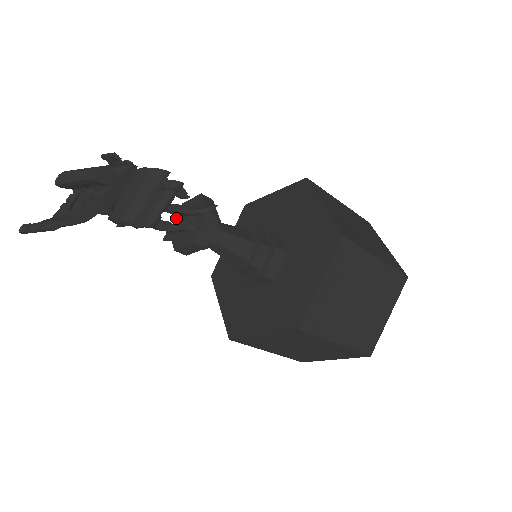
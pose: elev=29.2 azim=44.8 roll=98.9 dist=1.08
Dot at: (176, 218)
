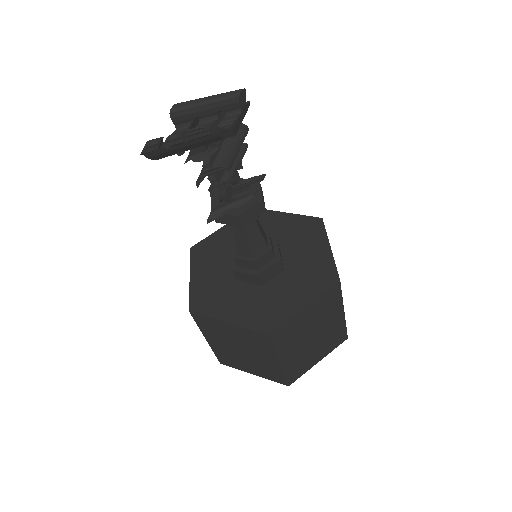
Dot at: (213, 202)
